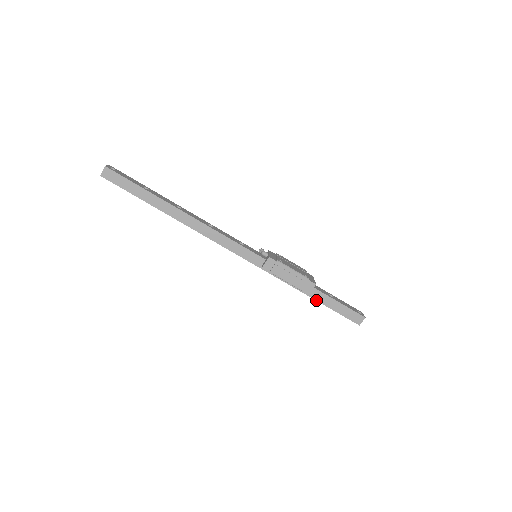
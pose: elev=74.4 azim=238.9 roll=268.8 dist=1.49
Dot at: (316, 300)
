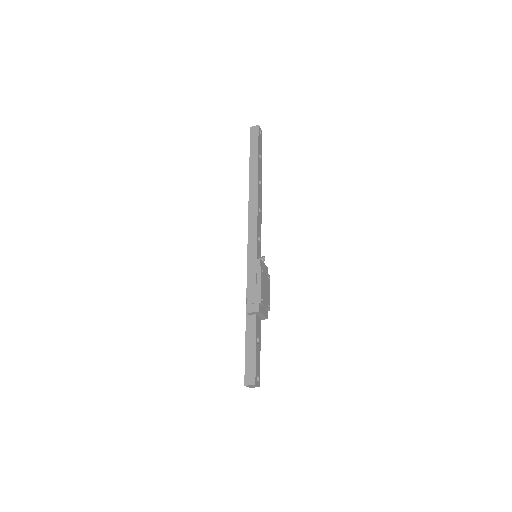
Dot at: (246, 327)
